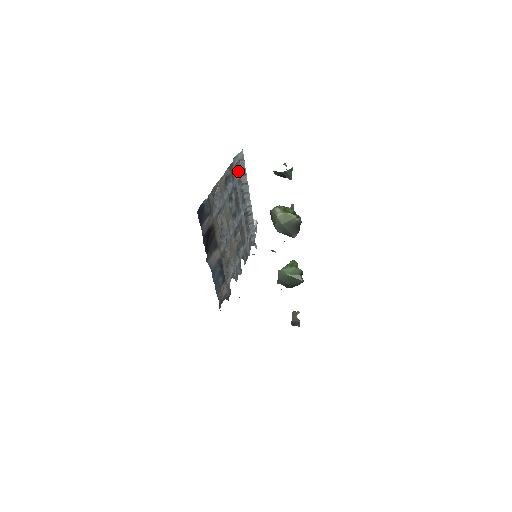
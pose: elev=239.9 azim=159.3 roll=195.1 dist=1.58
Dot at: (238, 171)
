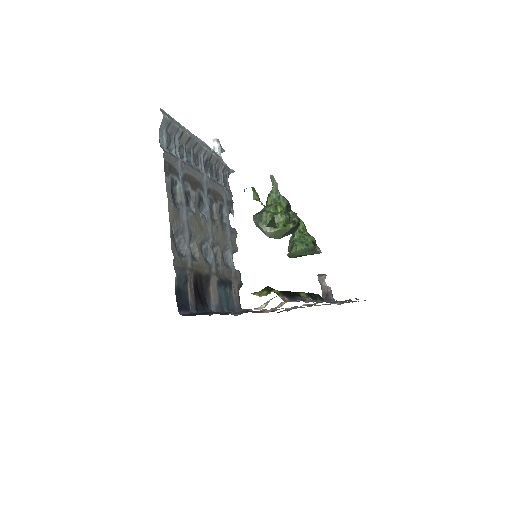
Dot at: (173, 145)
